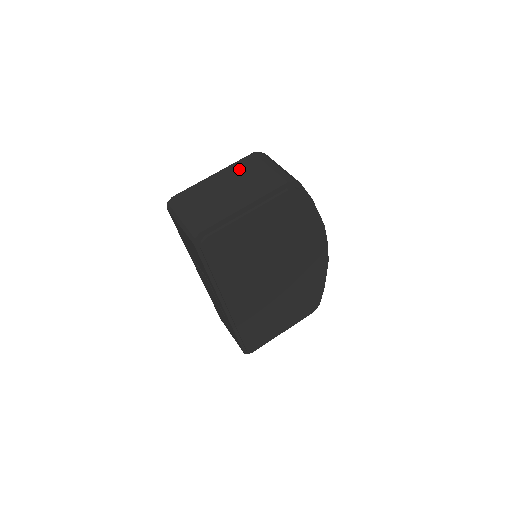
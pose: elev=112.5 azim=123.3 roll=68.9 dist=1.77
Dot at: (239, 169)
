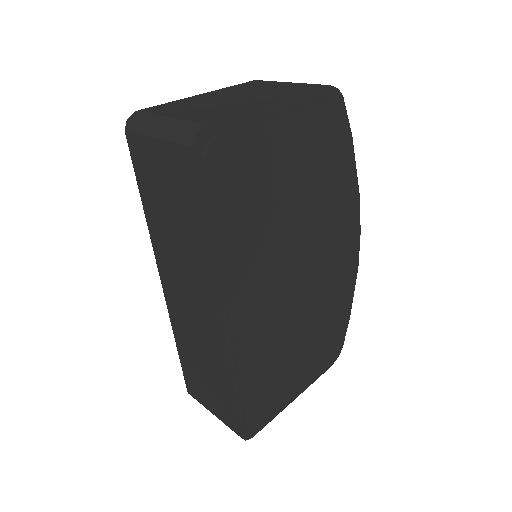
Dot at: (242, 87)
